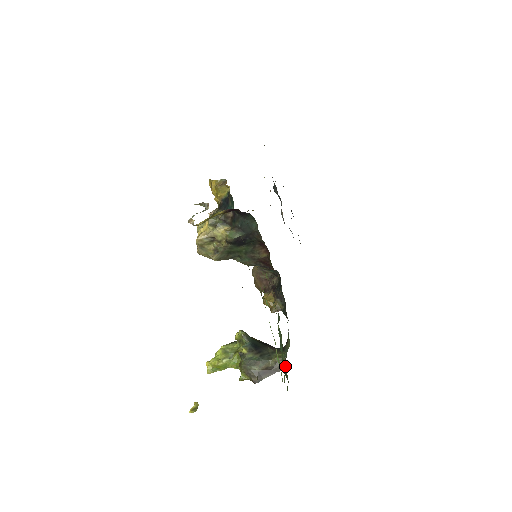
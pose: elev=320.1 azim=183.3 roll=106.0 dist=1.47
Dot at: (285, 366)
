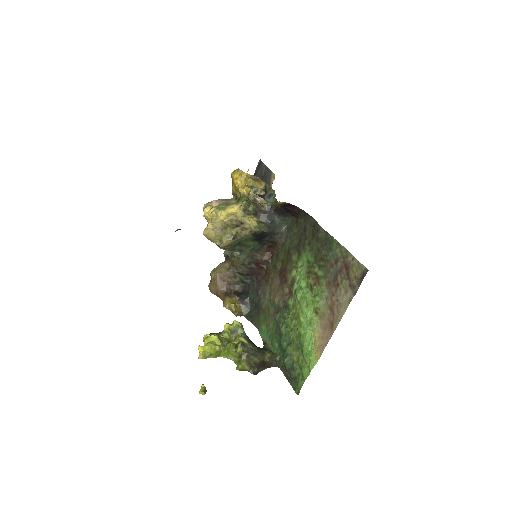
Dot at: (293, 359)
